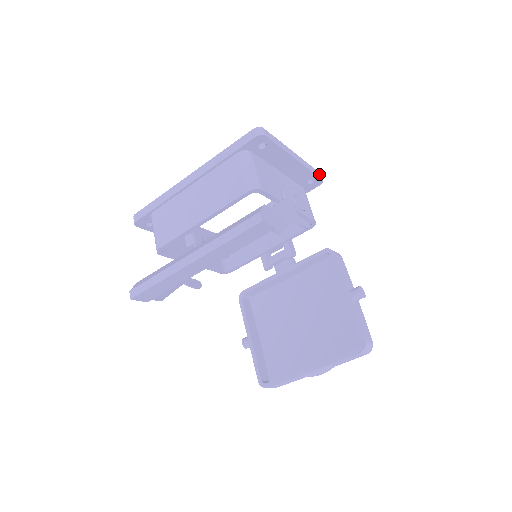
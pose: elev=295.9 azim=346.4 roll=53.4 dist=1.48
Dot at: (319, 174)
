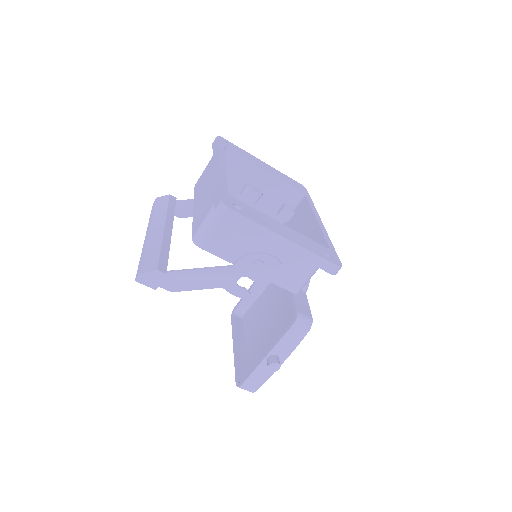
Dot at: (333, 267)
